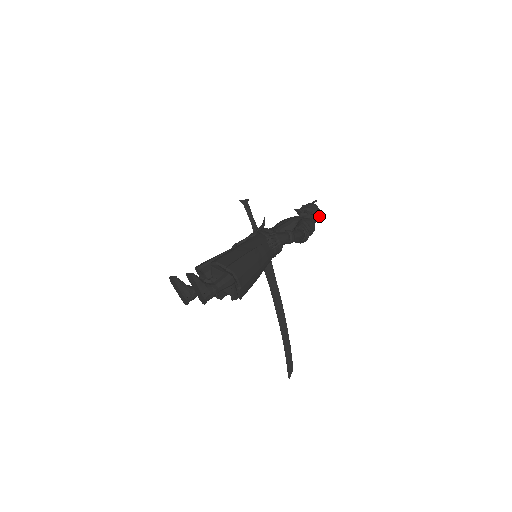
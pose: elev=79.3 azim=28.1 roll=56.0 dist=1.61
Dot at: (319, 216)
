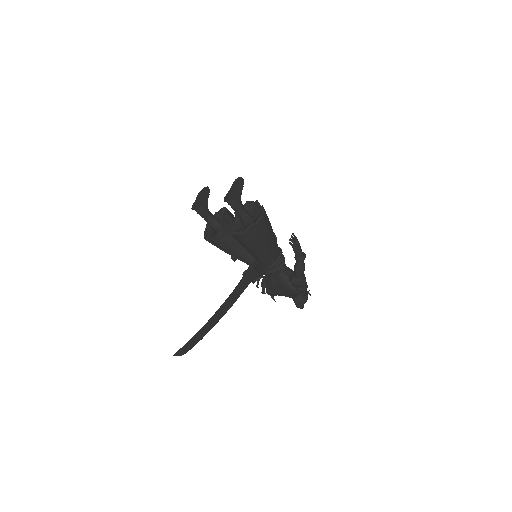
Dot at: (304, 302)
